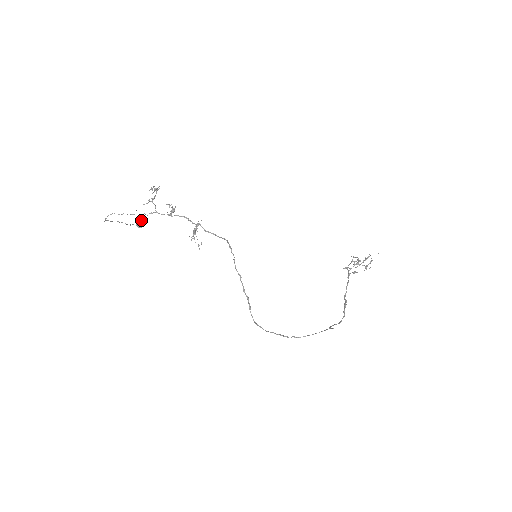
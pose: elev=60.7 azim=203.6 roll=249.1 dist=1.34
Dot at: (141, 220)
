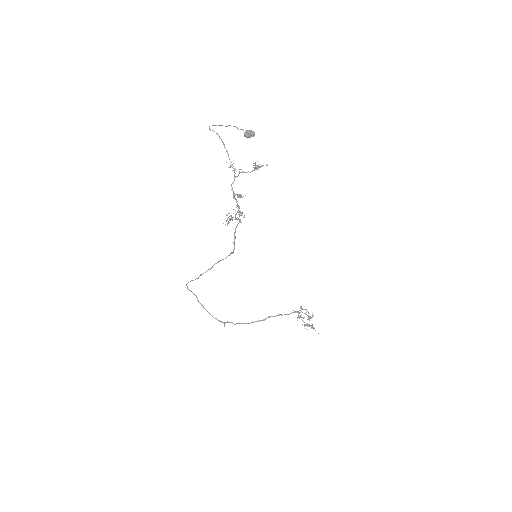
Dot at: (251, 135)
